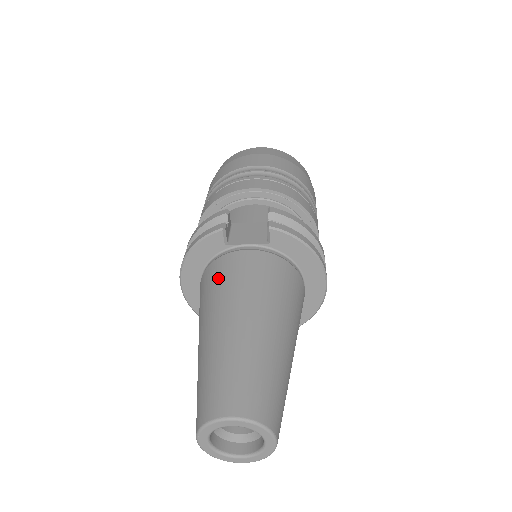
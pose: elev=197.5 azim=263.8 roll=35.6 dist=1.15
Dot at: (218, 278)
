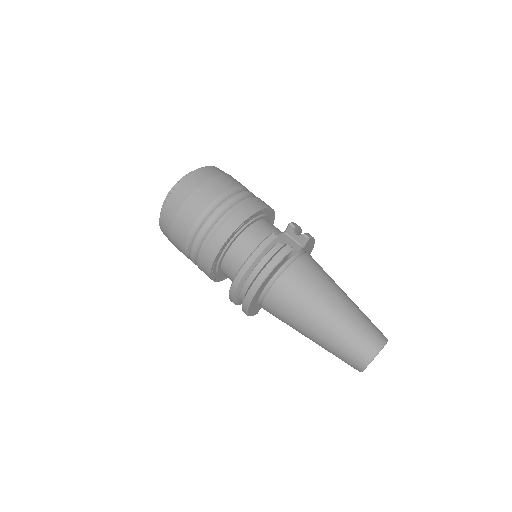
Dot at: (303, 281)
